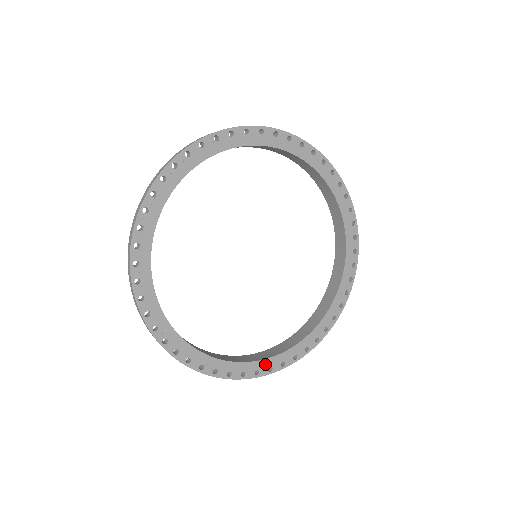
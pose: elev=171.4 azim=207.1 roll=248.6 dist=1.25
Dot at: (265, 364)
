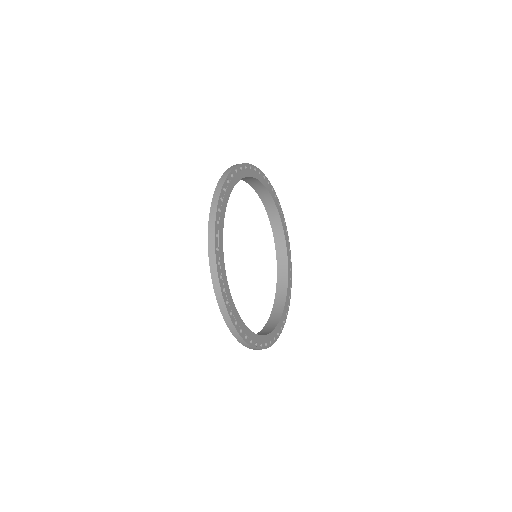
Dot at: (260, 339)
